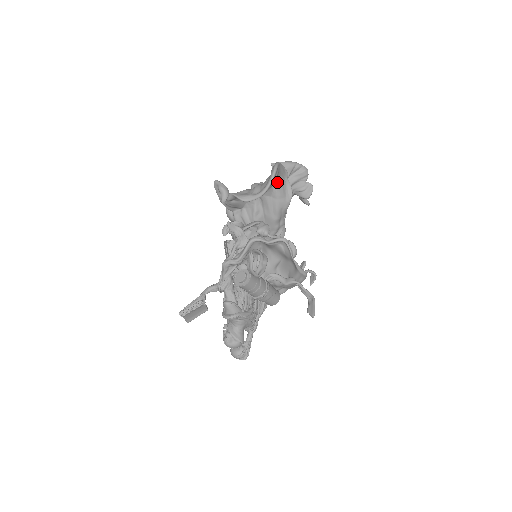
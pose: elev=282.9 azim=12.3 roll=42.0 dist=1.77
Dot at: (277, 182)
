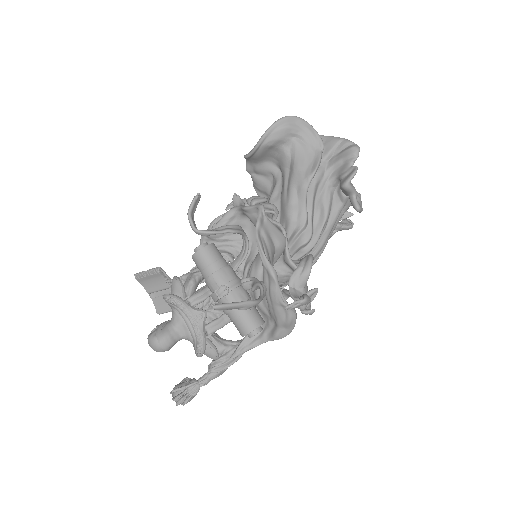
Dot at: (298, 147)
